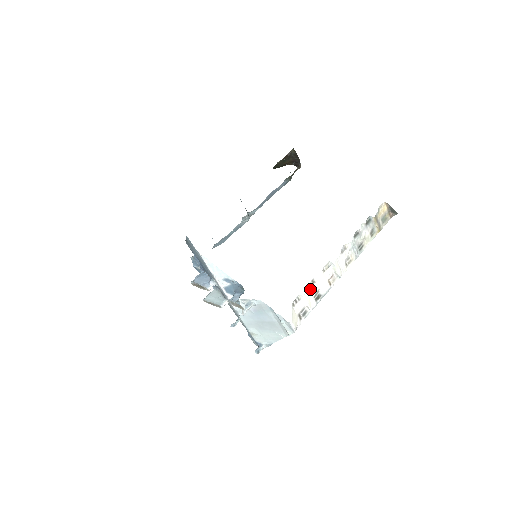
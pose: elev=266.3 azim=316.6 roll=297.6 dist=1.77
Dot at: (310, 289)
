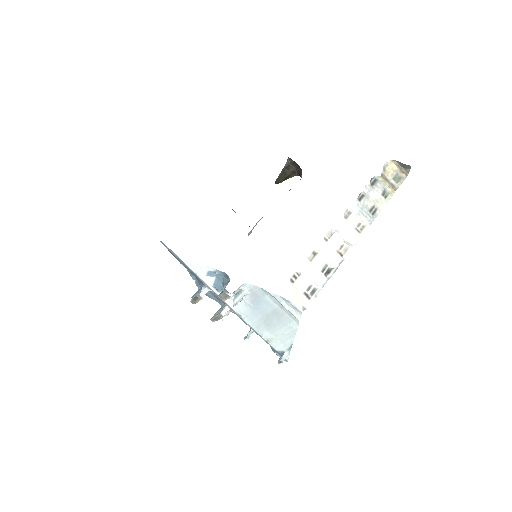
Dot at: (312, 262)
